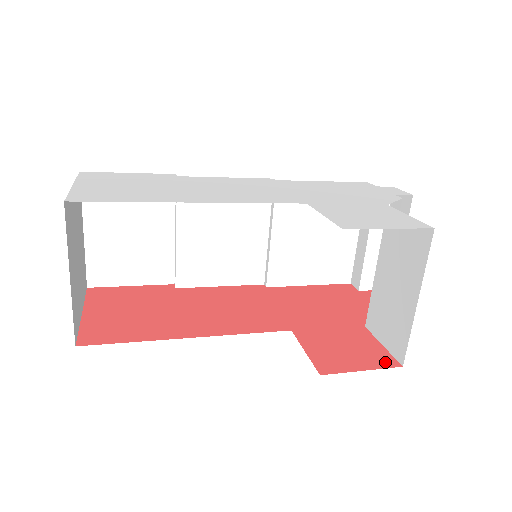
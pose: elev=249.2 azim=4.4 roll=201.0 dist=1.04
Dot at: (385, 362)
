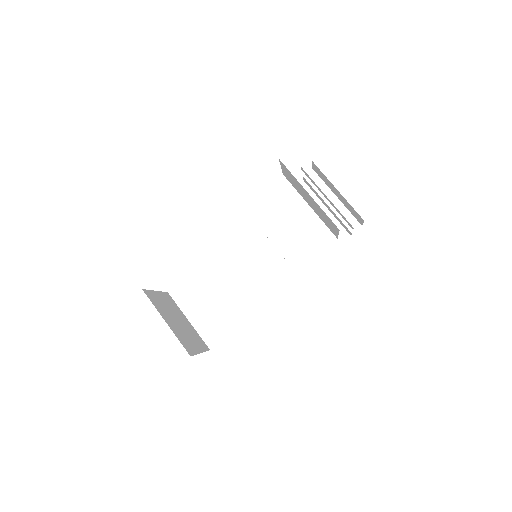
Dot at: occluded
